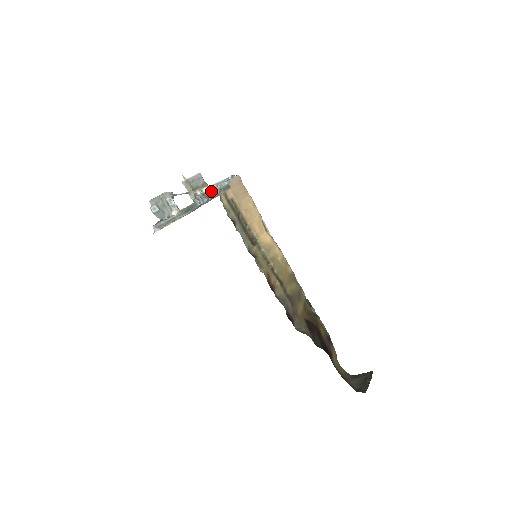
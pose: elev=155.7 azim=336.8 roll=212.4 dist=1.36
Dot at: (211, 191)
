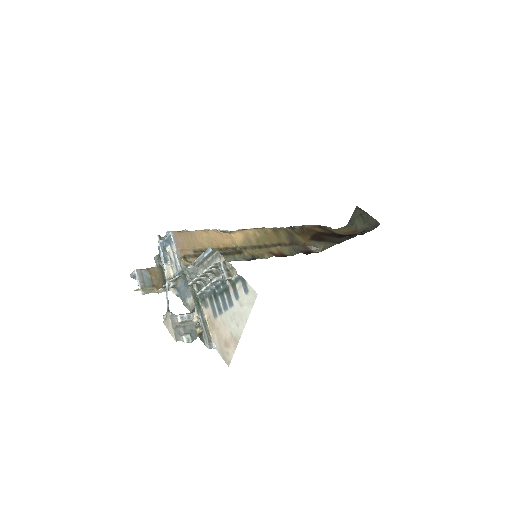
Dot at: (225, 274)
